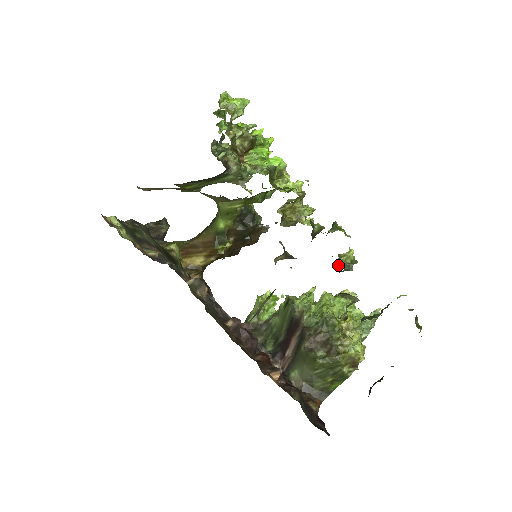
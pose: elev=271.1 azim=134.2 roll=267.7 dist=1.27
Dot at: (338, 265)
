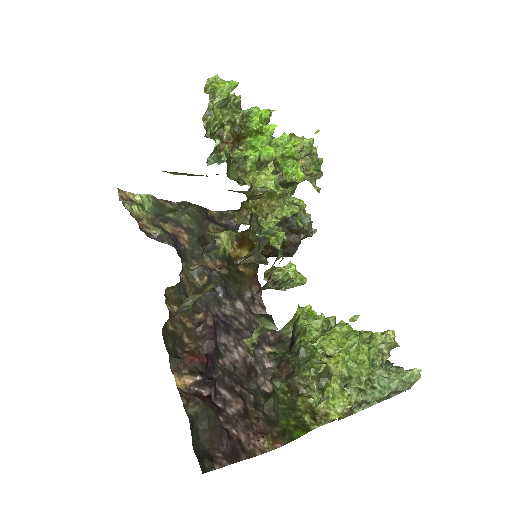
Dot at: occluded
